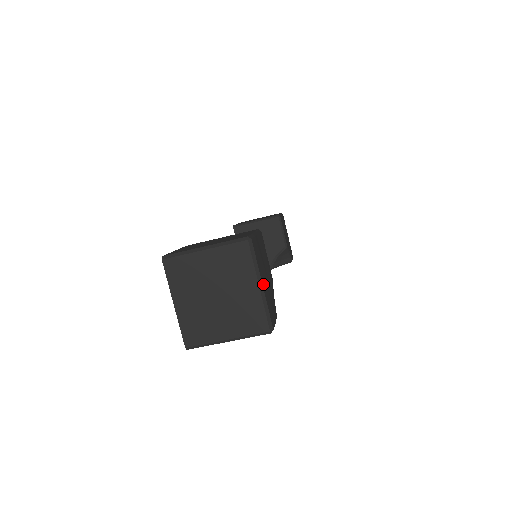
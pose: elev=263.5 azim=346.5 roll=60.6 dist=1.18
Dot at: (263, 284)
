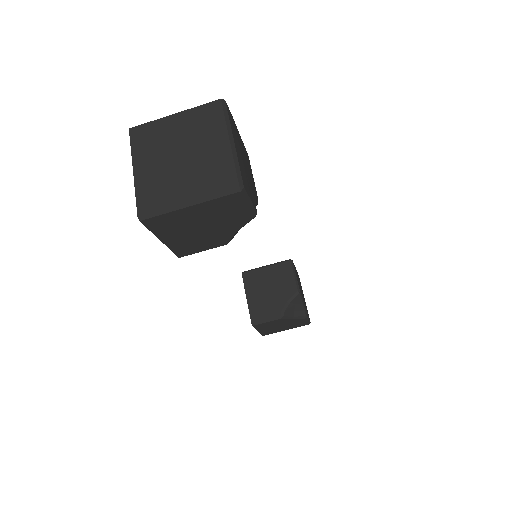
Dot at: (236, 146)
